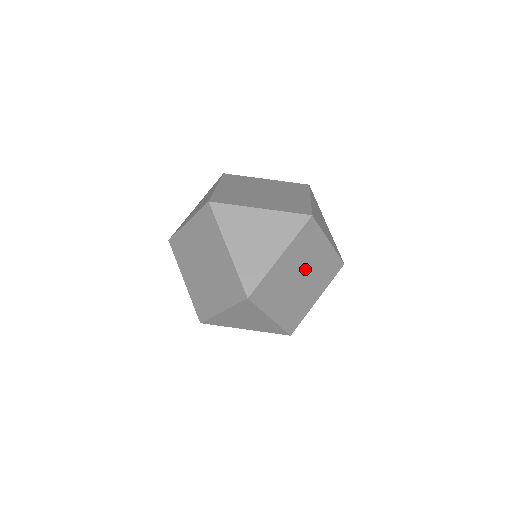
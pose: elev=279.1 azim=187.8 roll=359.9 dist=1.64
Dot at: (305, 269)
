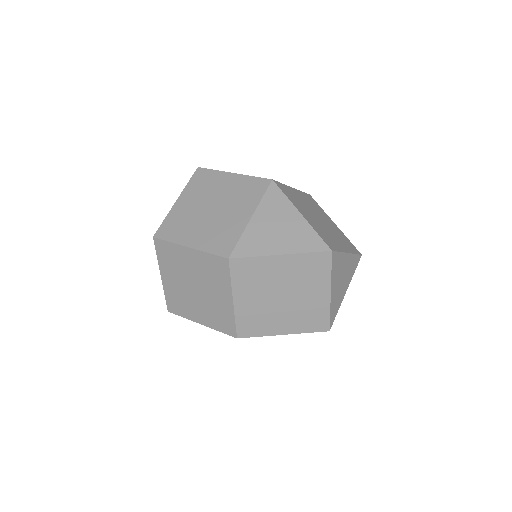
Dot at: occluded
